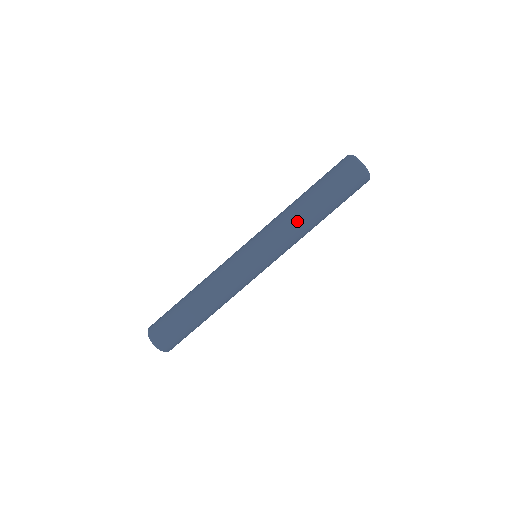
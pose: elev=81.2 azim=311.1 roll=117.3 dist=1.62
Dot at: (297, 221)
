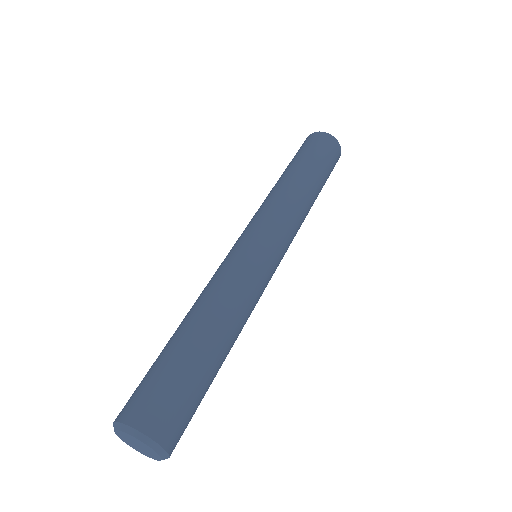
Dot at: (302, 199)
